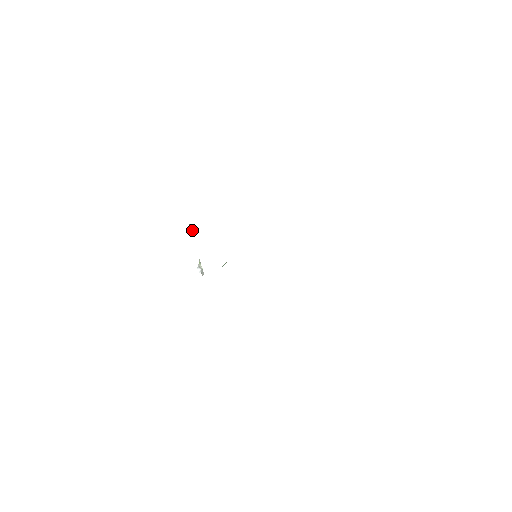
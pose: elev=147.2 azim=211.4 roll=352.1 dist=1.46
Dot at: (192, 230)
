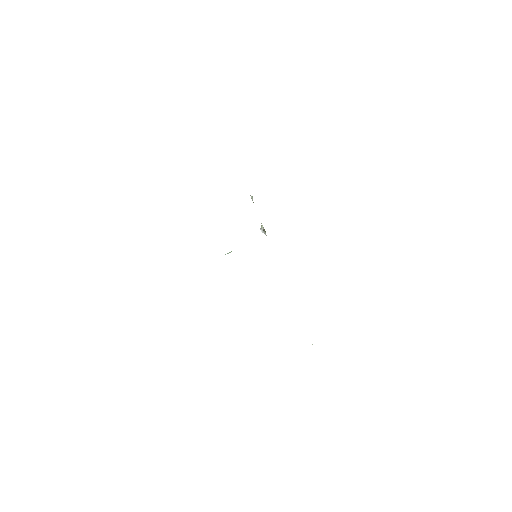
Dot at: (252, 199)
